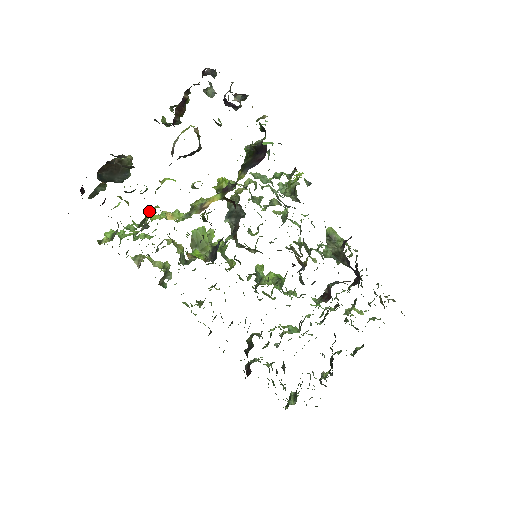
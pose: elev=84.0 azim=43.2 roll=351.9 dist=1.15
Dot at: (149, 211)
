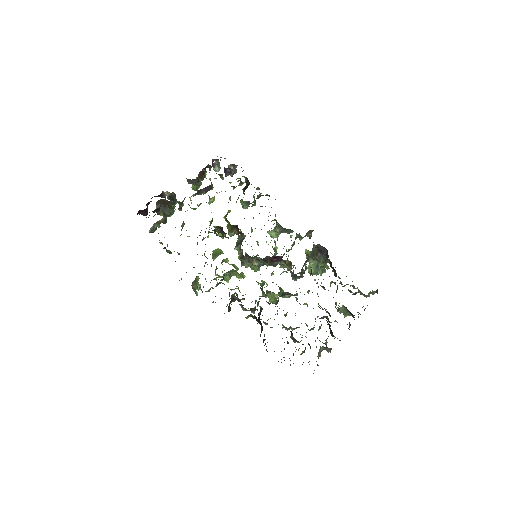
Dot at: occluded
